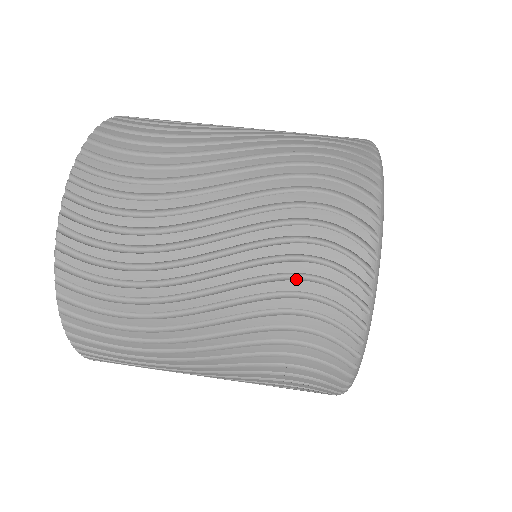
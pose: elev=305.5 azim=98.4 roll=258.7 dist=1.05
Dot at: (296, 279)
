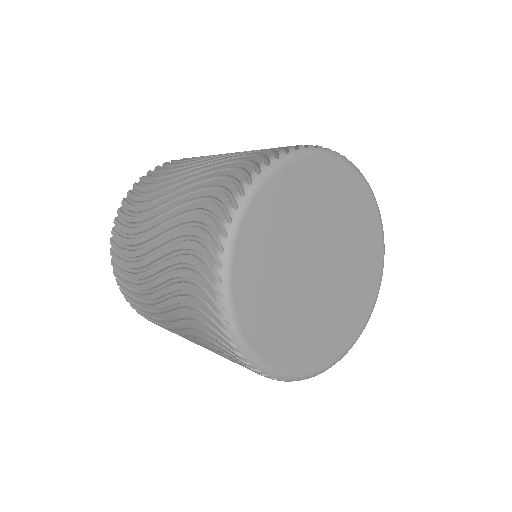
Dot at: occluded
